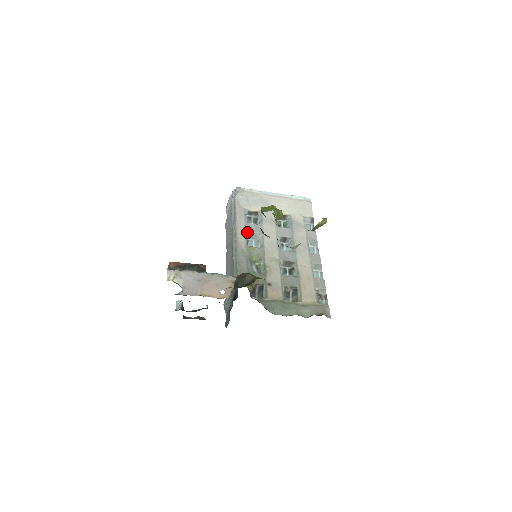
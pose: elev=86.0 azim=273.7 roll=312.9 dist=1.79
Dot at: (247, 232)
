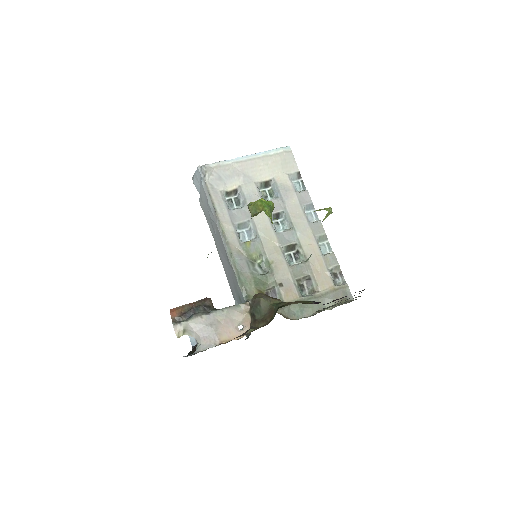
Dot at: (234, 224)
